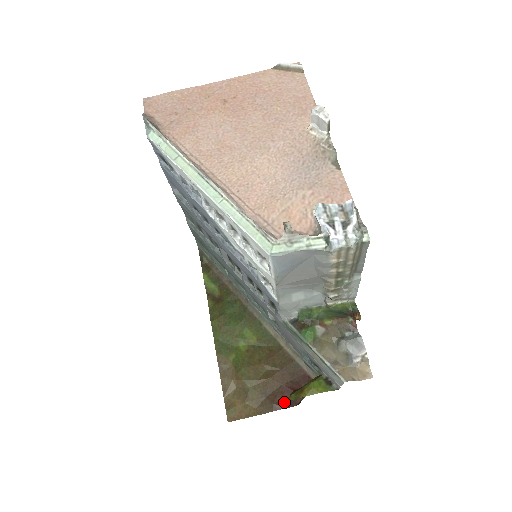
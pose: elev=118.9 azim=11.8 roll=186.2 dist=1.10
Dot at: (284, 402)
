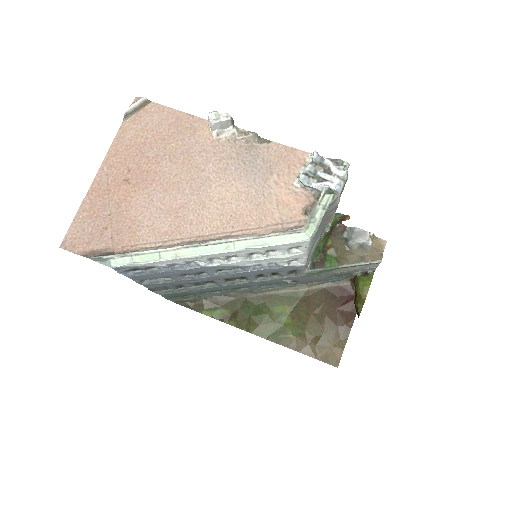
Dot at: (350, 316)
